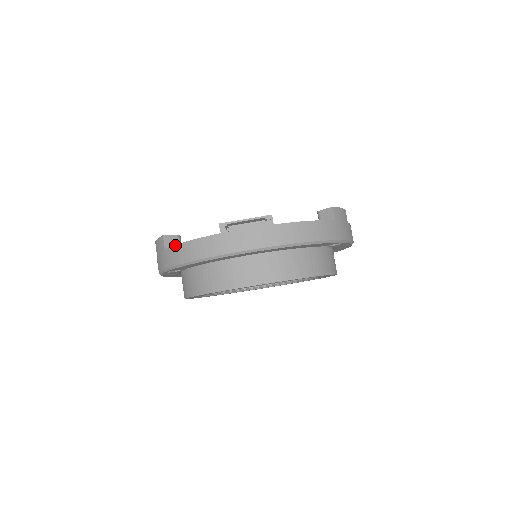
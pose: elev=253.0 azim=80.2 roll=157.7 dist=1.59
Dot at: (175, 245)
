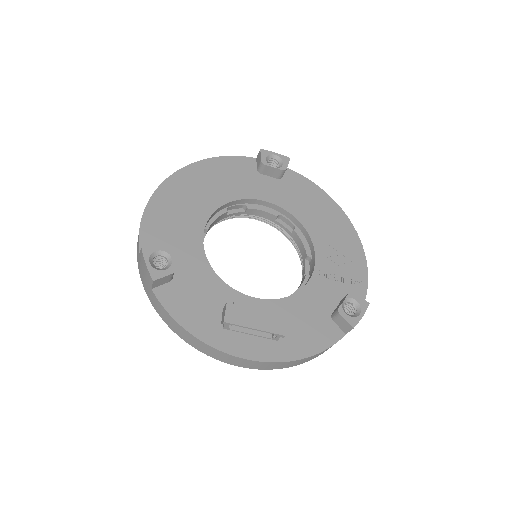
Dot at: (165, 310)
